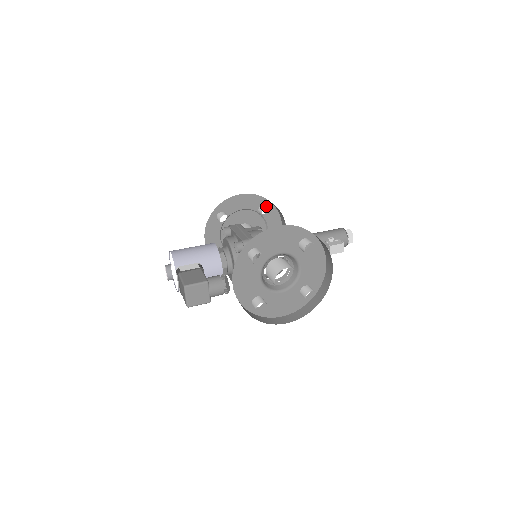
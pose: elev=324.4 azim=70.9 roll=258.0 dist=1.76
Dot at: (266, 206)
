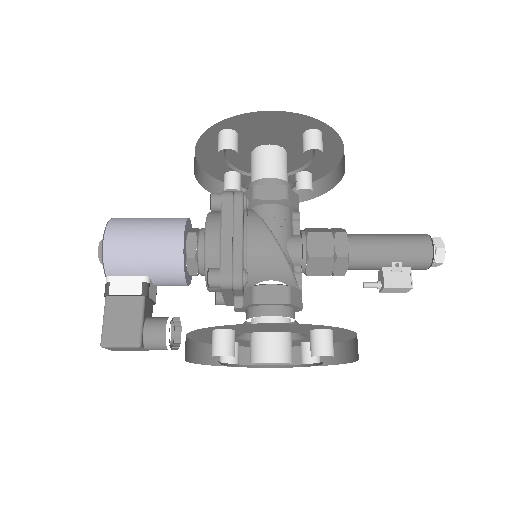
Dot at: (317, 138)
